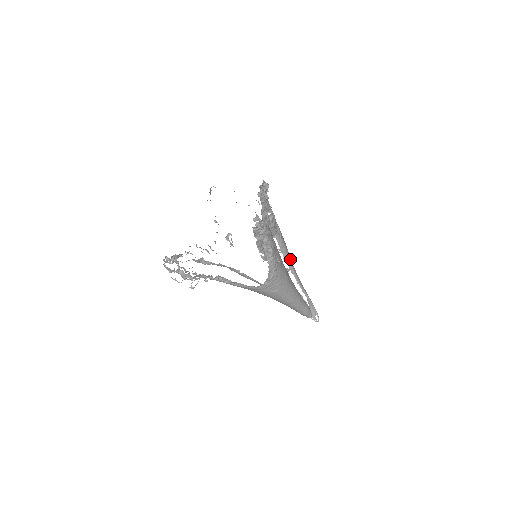
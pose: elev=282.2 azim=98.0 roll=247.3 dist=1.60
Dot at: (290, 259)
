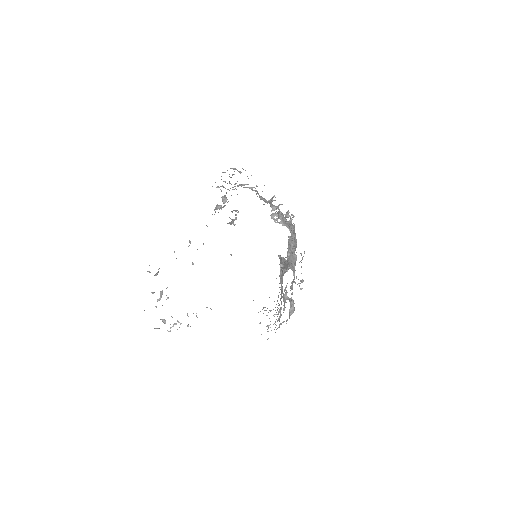
Dot at: occluded
